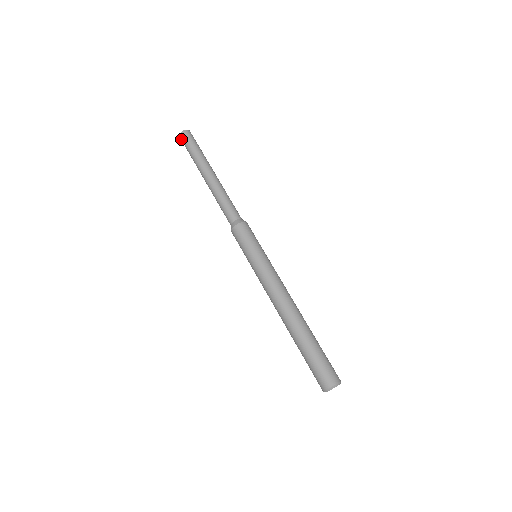
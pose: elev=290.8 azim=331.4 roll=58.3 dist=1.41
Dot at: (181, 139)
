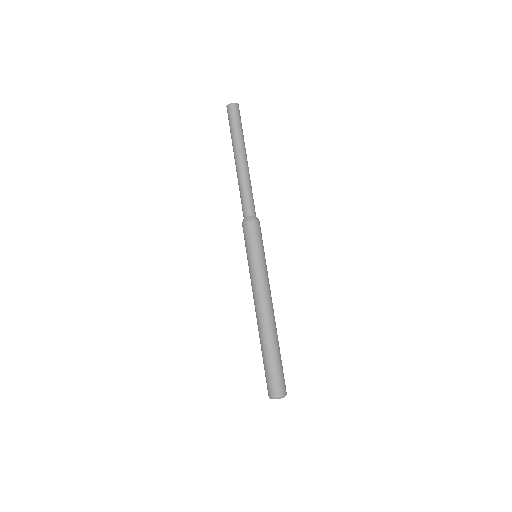
Dot at: (227, 112)
